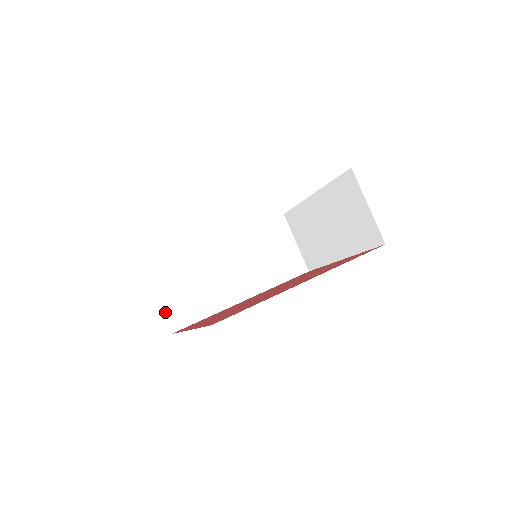
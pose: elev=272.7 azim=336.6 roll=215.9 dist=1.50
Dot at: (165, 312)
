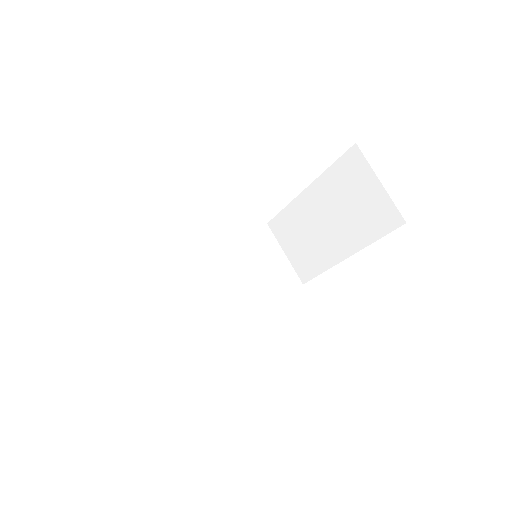
Dot at: (146, 341)
